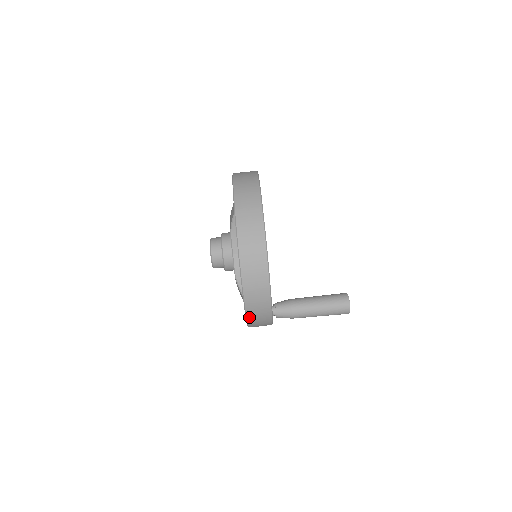
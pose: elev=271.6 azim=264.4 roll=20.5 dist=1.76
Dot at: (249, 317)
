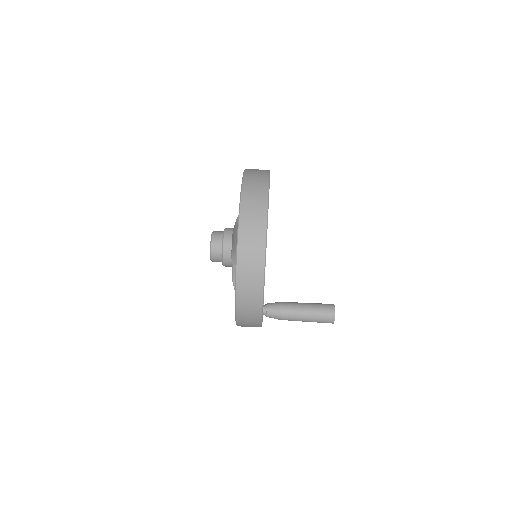
Dot at: occluded
